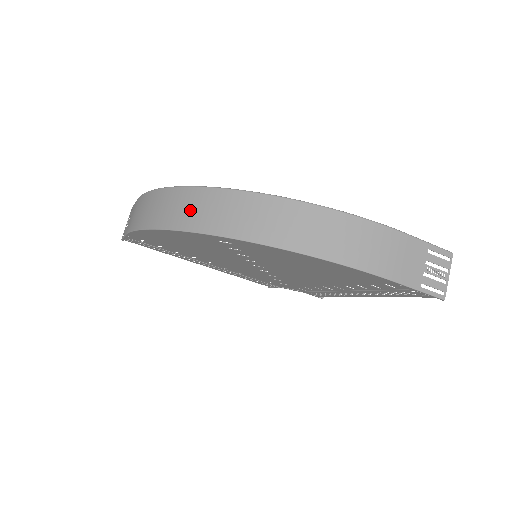
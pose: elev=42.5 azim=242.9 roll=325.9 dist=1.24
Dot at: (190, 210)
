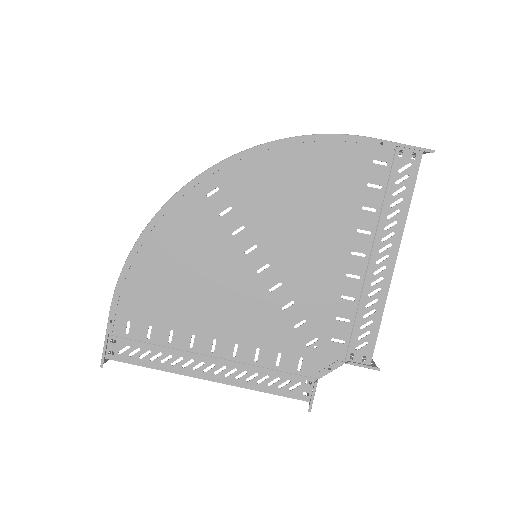
Dot at: occluded
